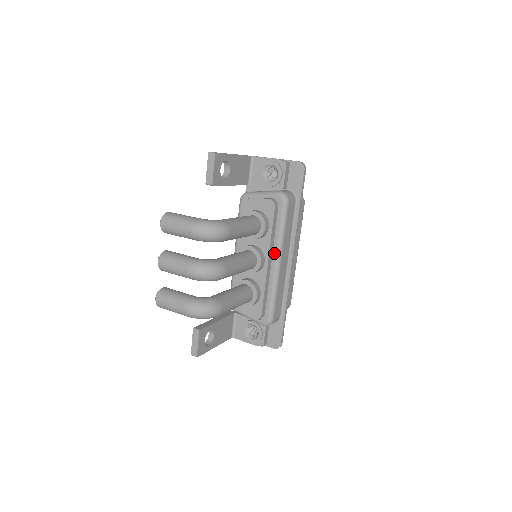
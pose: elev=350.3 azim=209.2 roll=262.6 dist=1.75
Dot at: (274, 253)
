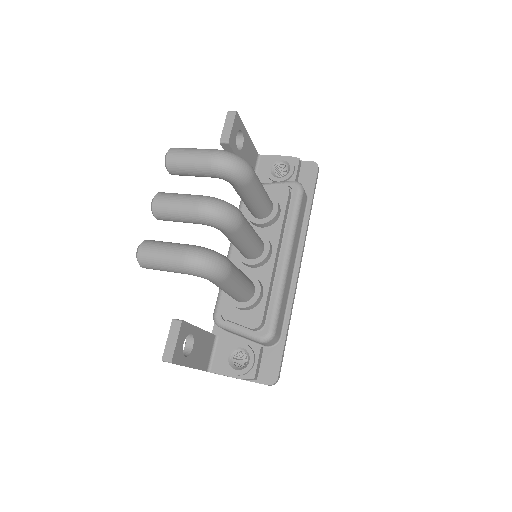
Dot at: (283, 245)
